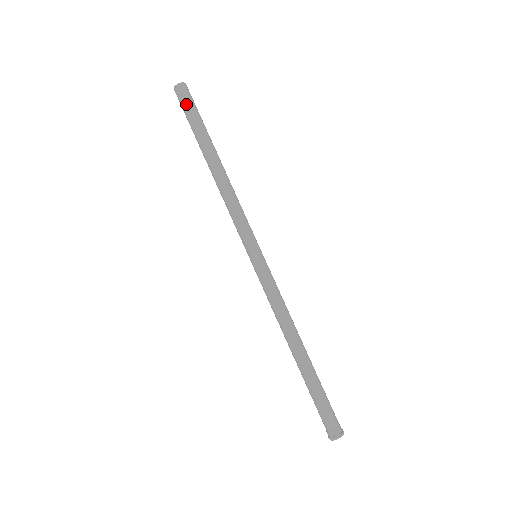
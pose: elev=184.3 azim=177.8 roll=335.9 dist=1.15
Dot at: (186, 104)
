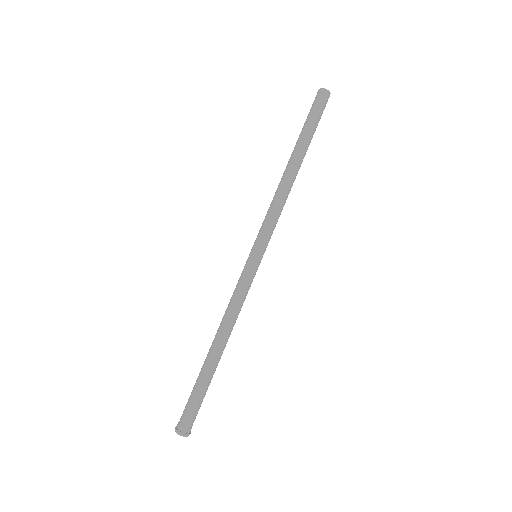
Dot at: (313, 107)
